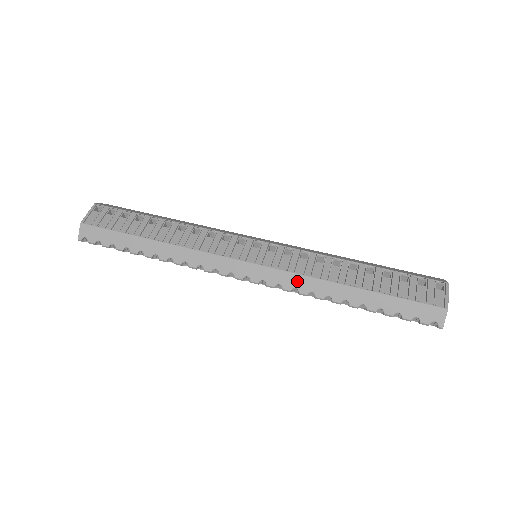
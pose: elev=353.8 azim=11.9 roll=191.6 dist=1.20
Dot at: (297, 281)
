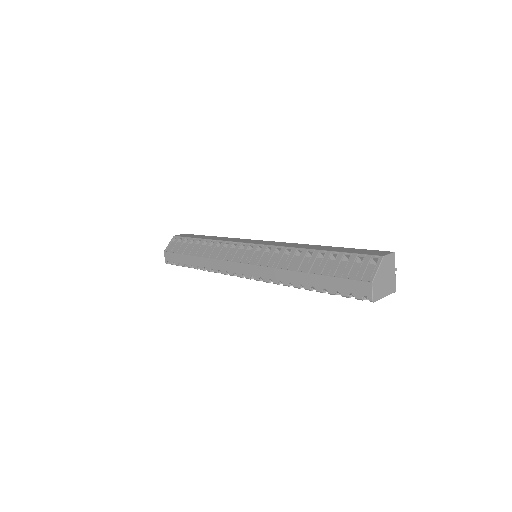
Dot at: (269, 273)
